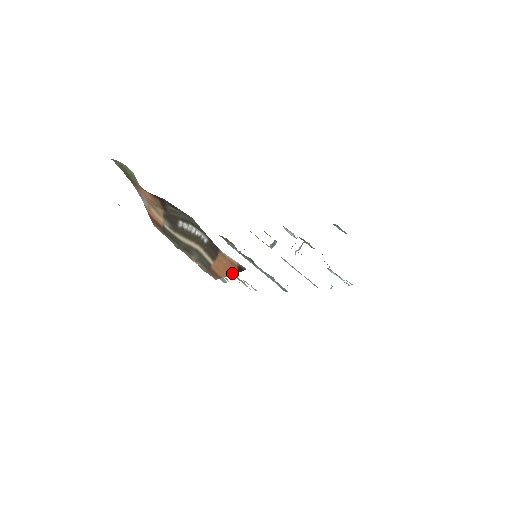
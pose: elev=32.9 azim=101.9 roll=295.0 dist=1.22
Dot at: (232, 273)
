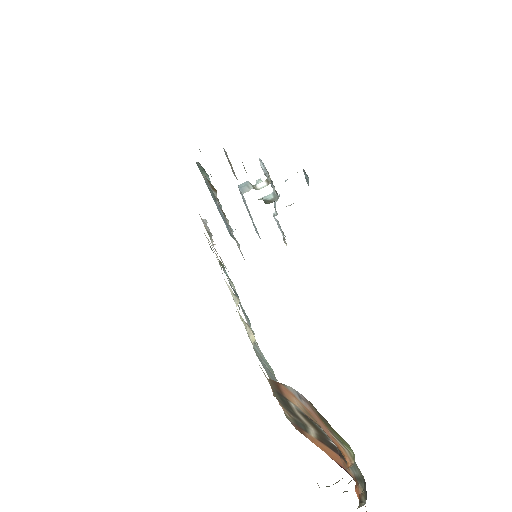
Dot at: (329, 456)
